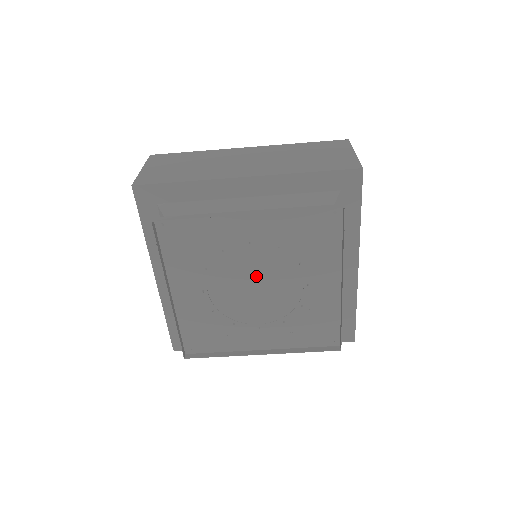
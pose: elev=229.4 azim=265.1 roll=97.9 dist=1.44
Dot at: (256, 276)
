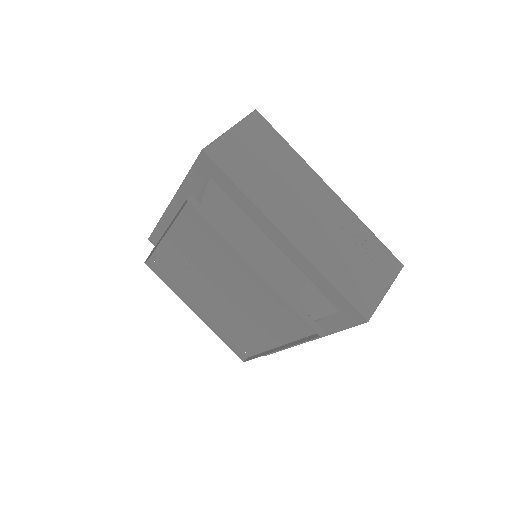
Dot at: (216, 280)
